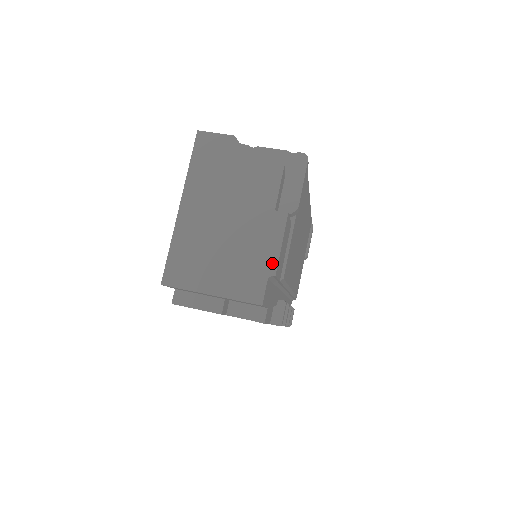
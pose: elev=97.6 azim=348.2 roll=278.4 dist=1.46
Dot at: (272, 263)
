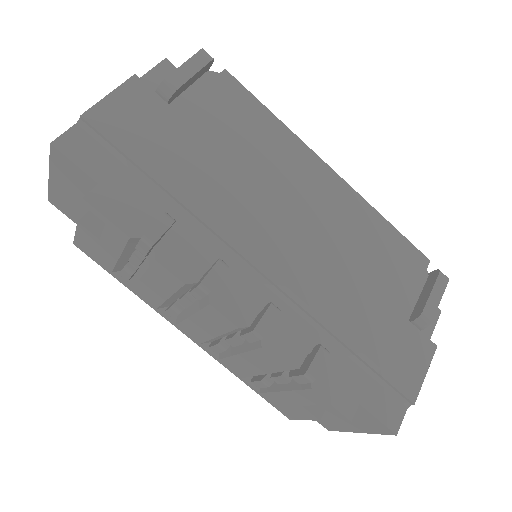
Dot at: (90, 112)
